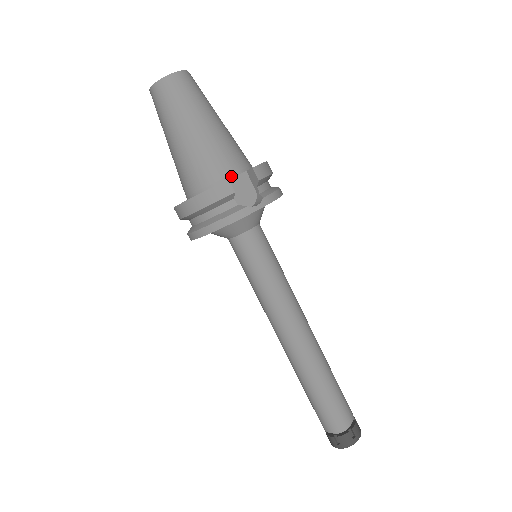
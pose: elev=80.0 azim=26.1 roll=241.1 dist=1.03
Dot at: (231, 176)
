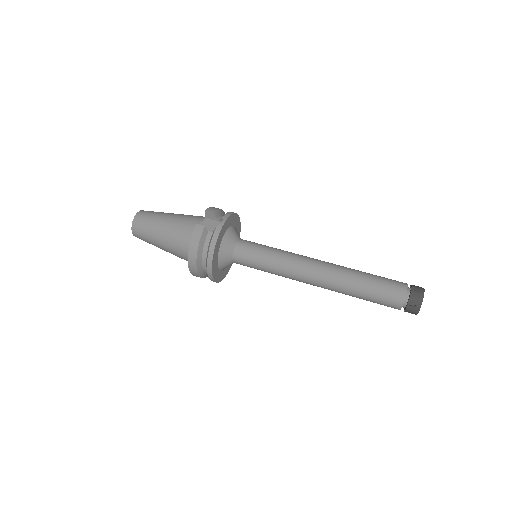
Dot at: occluded
